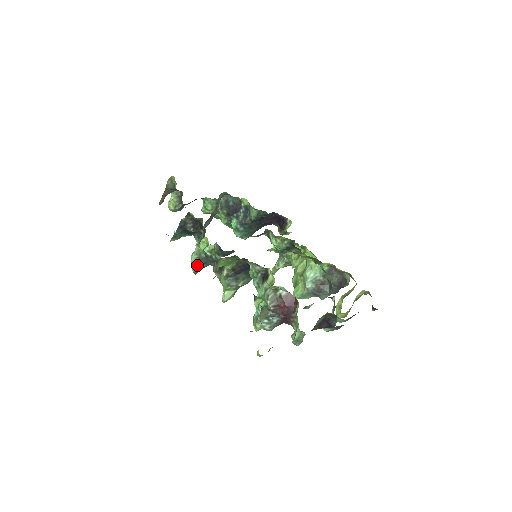
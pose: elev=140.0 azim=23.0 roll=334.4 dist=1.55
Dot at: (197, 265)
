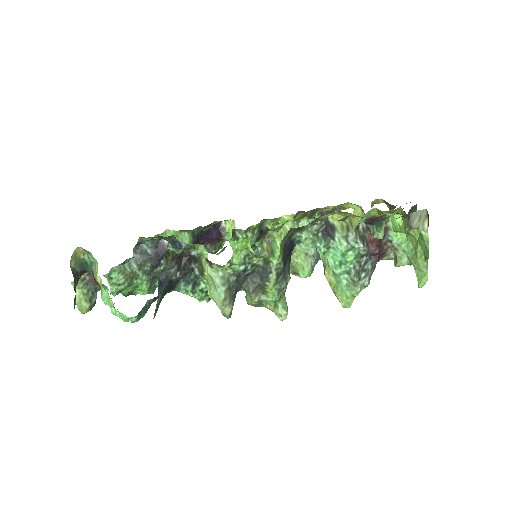
Dot at: (231, 299)
